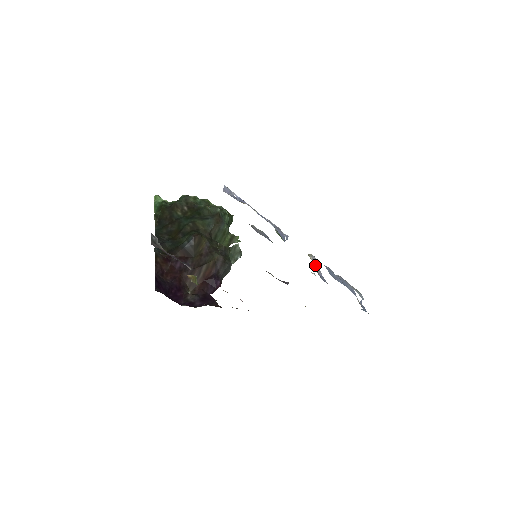
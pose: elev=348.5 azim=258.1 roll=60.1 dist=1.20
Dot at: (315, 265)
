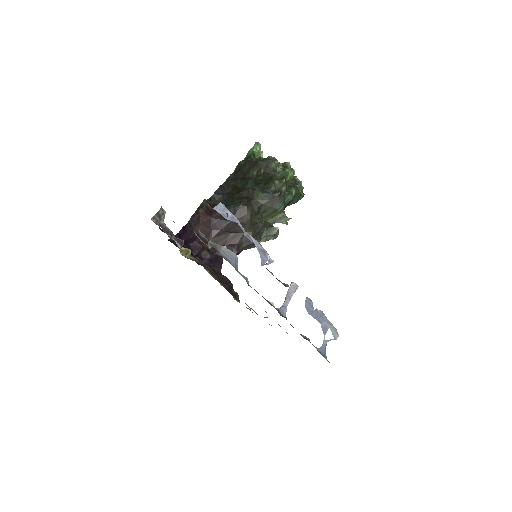
Dot at: (288, 295)
